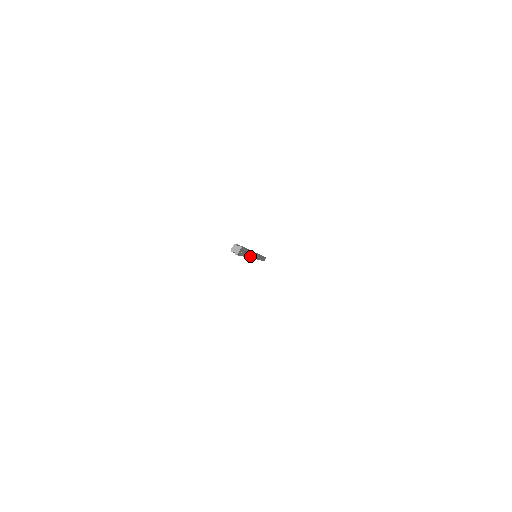
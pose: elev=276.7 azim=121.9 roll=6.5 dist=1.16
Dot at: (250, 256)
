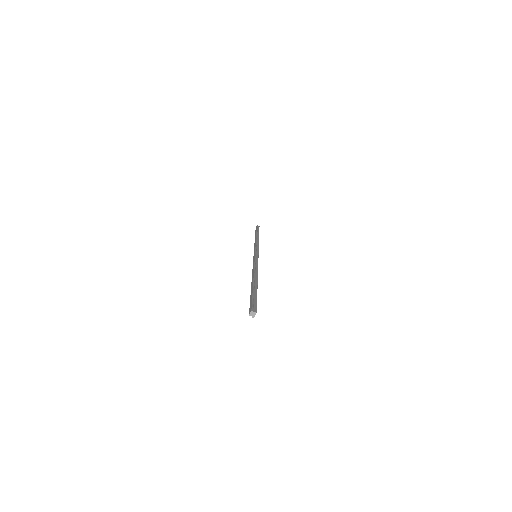
Dot at: occluded
